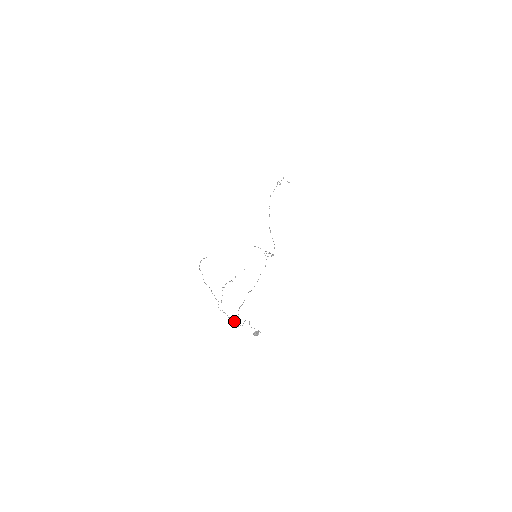
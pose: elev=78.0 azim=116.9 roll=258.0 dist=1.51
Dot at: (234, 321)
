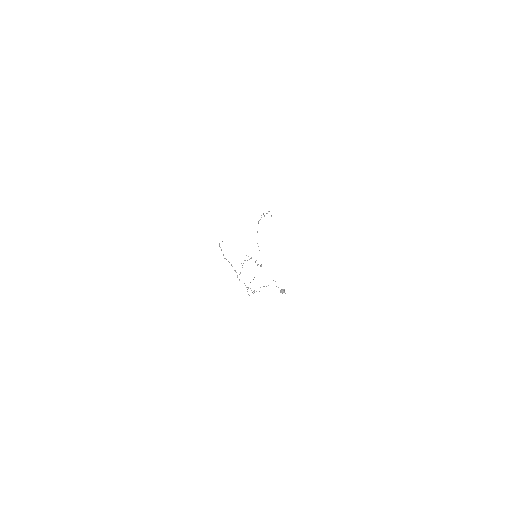
Dot at: (251, 290)
